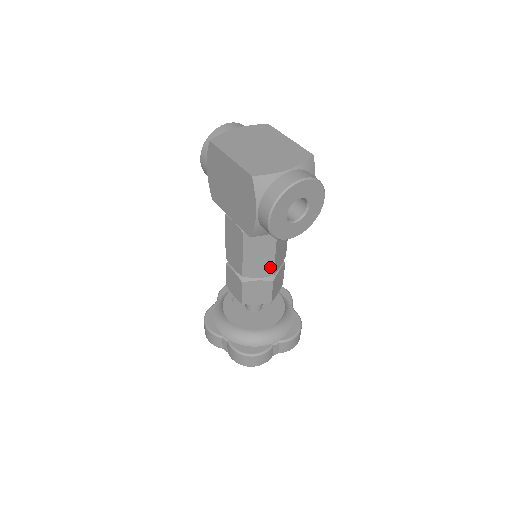
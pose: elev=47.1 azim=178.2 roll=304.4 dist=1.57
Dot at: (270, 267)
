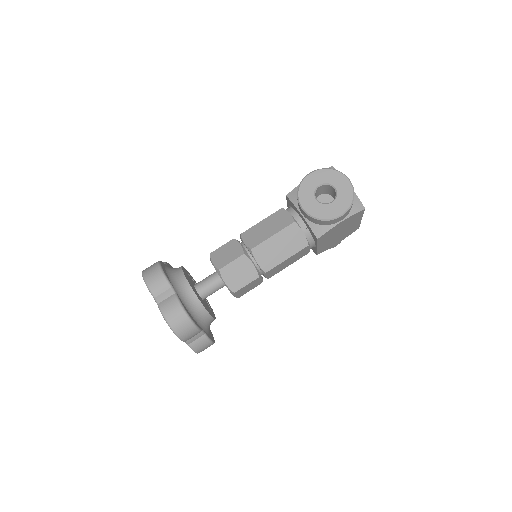
Dot at: (259, 242)
